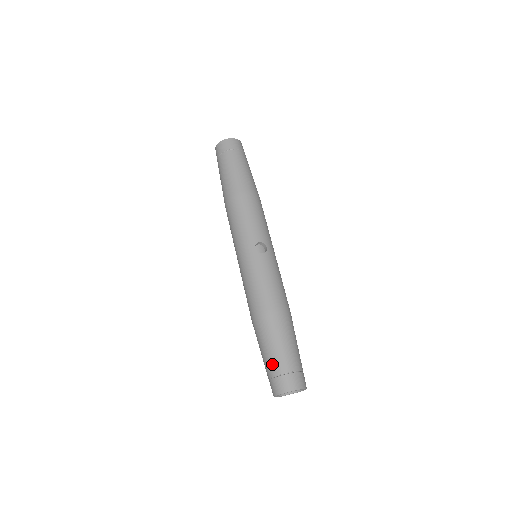
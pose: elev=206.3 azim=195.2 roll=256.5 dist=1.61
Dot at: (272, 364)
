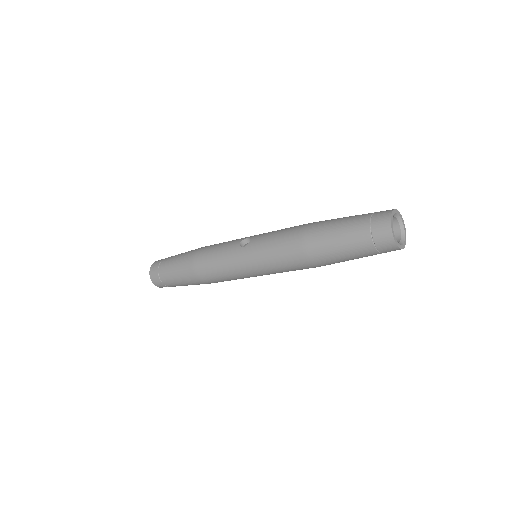
Dot at: (357, 239)
